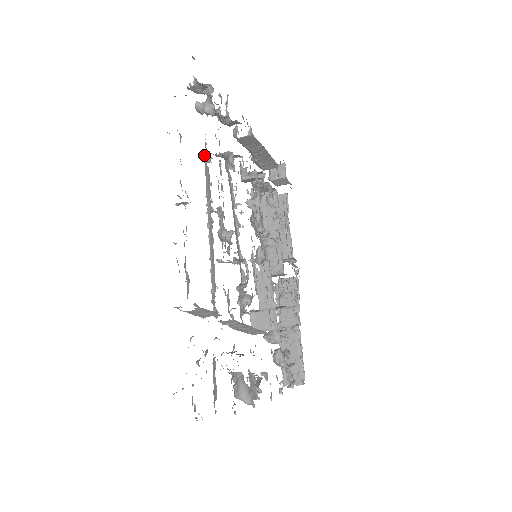
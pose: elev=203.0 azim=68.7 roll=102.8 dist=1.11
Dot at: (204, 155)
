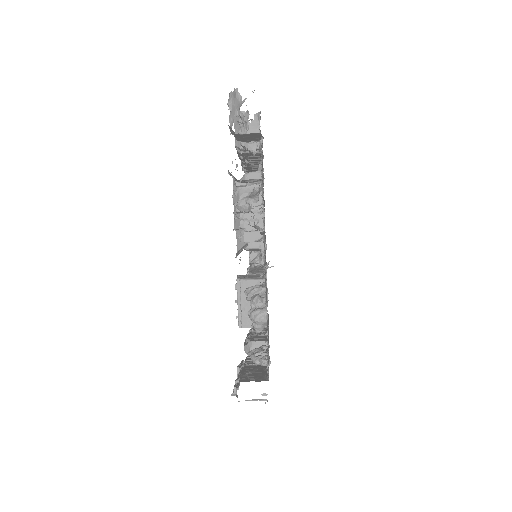
Dot at: occluded
